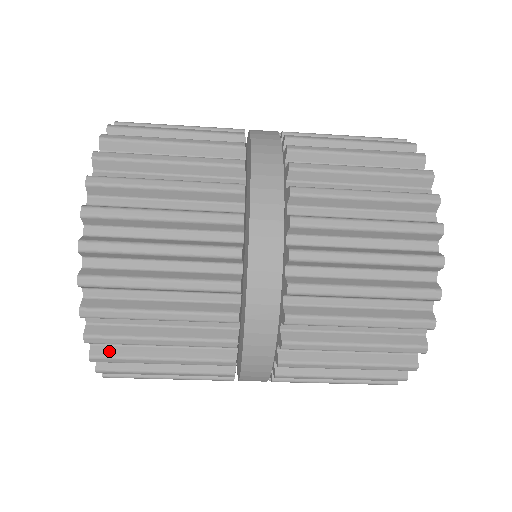
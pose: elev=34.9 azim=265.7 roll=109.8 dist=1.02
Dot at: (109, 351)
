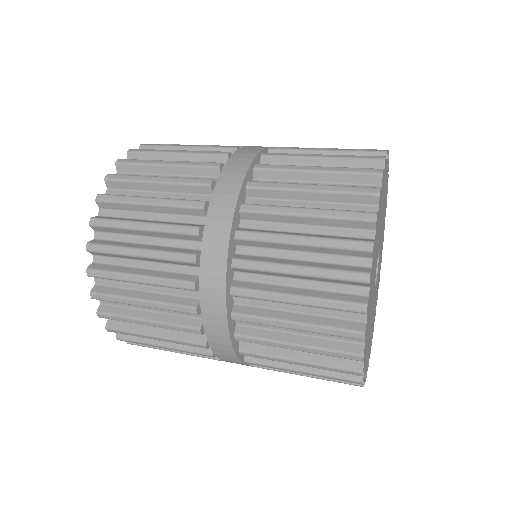
Dot at: occluded
